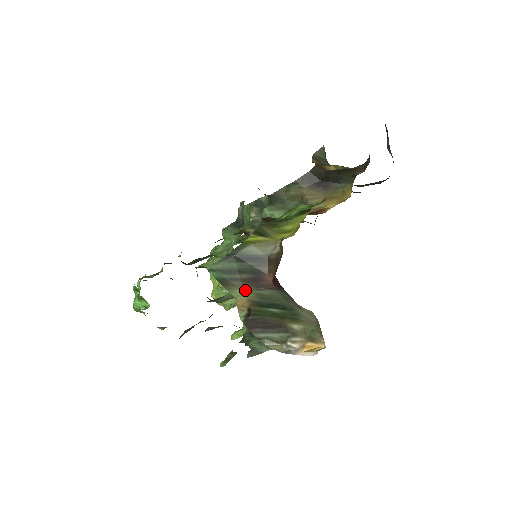
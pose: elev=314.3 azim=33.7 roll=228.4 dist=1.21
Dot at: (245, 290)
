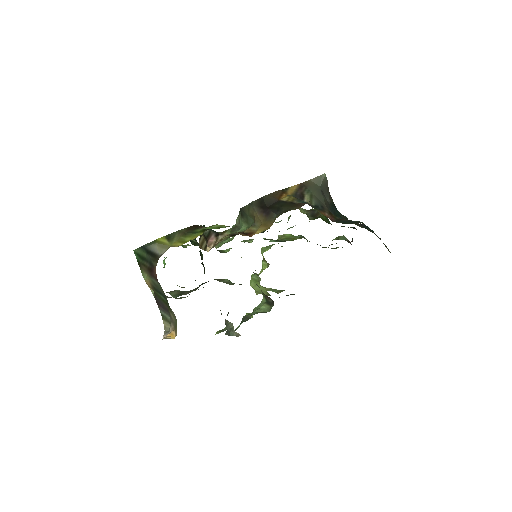
Dot at: (147, 275)
